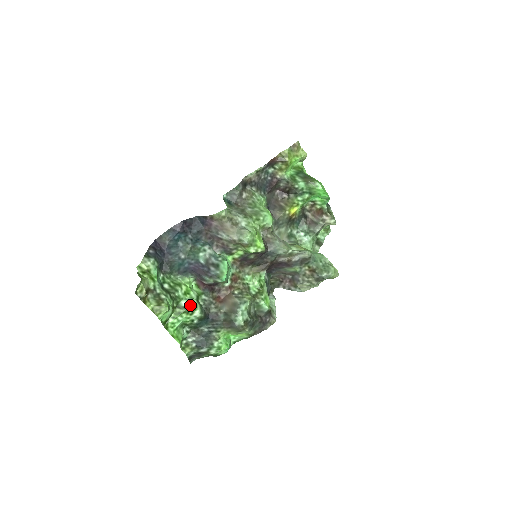
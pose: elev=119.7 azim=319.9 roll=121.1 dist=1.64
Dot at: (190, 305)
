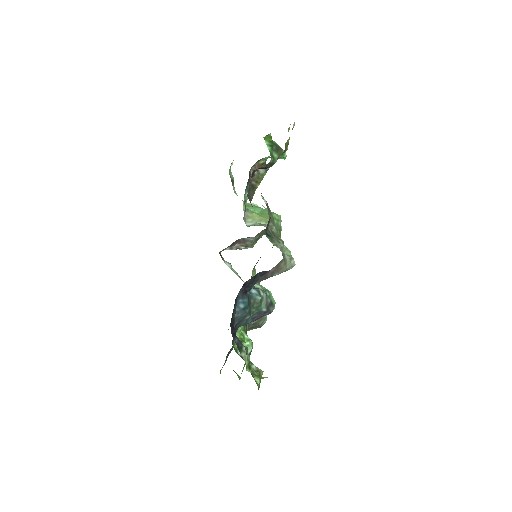
Dot at: (252, 348)
